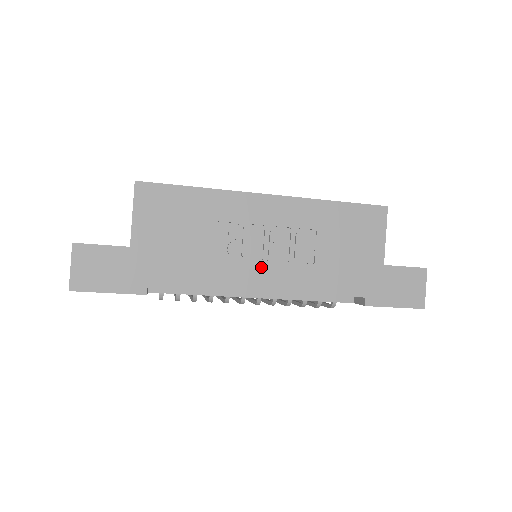
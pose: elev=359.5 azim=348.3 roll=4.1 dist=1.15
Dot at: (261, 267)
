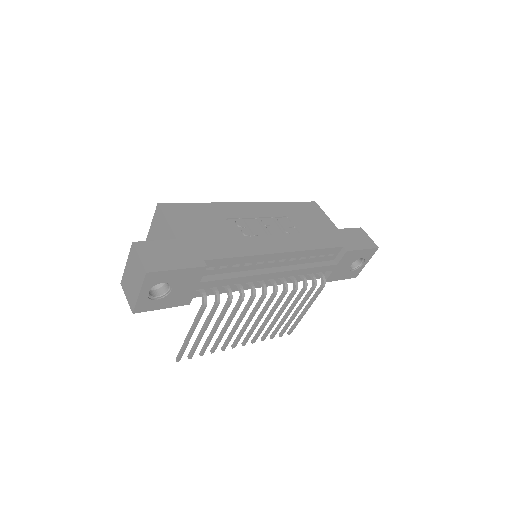
Dot at: (271, 239)
